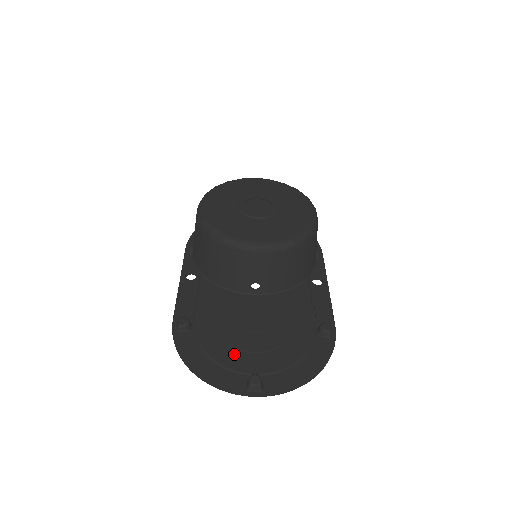
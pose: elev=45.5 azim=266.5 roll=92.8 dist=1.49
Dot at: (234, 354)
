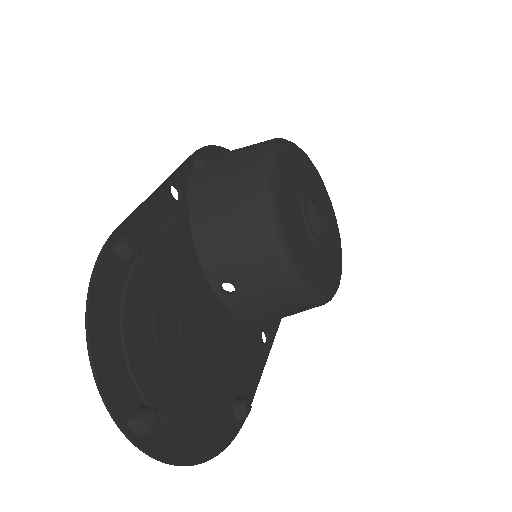
Dot at: (149, 351)
